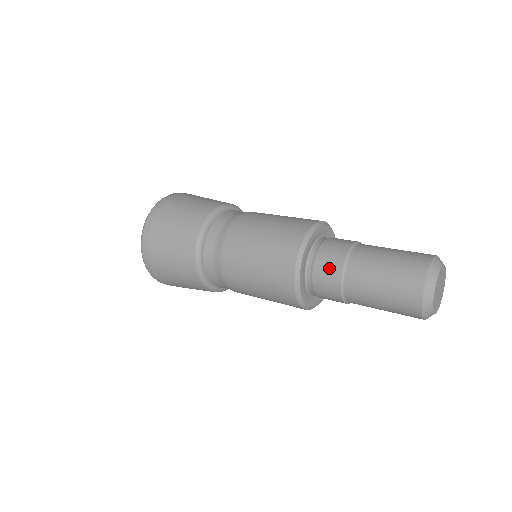
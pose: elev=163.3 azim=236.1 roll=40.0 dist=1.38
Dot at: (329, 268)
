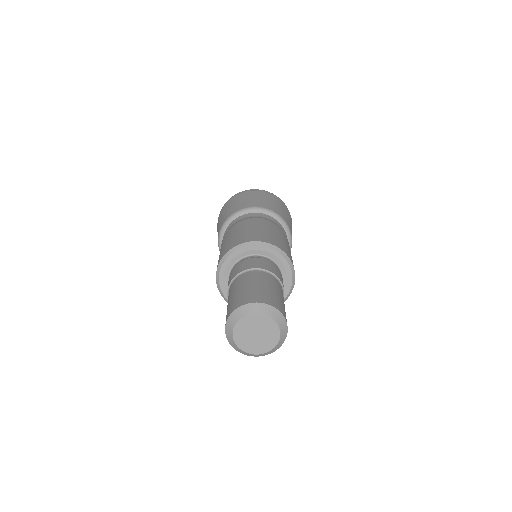
Dot at: (233, 274)
